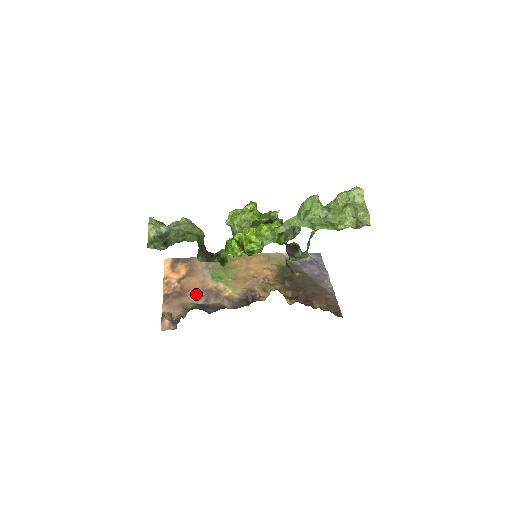
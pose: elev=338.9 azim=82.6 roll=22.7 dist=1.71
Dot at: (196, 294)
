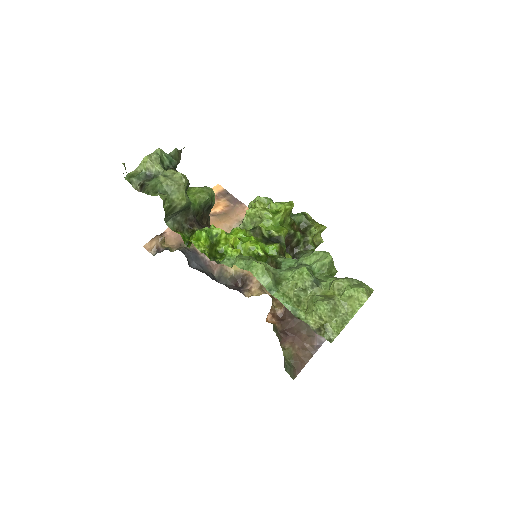
Dot at: occluded
